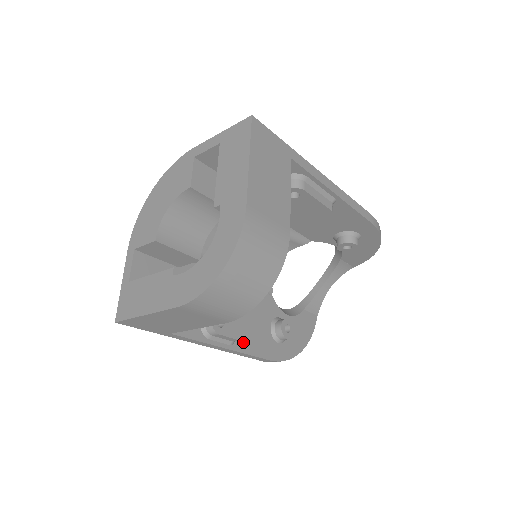
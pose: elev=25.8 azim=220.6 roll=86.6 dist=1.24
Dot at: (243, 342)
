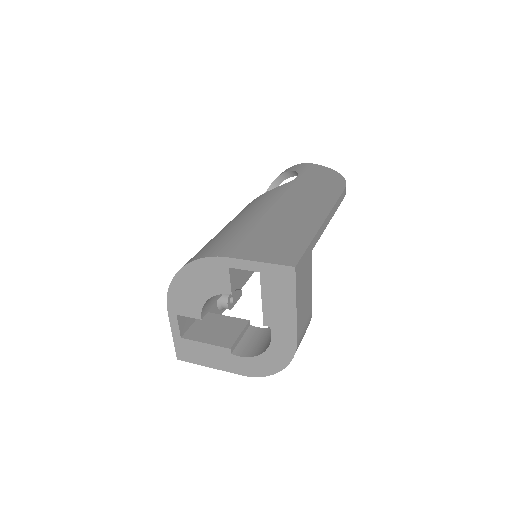
Dot at: occluded
